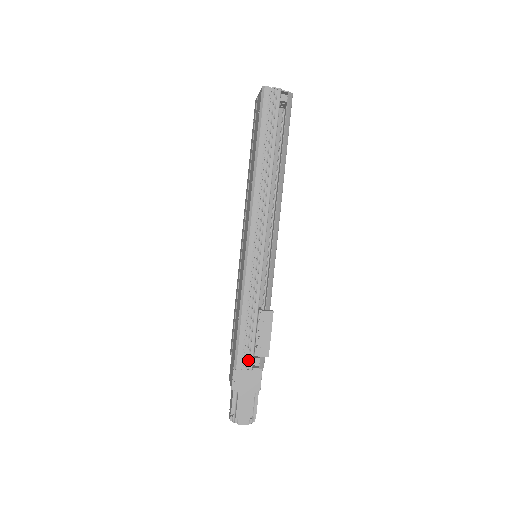
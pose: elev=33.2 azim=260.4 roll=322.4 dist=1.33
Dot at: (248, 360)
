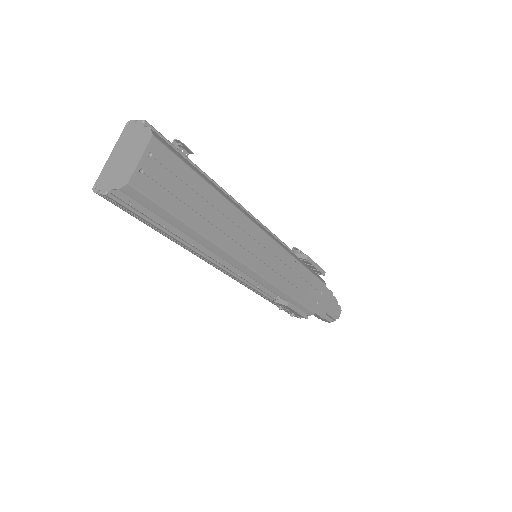
Dot at: occluded
